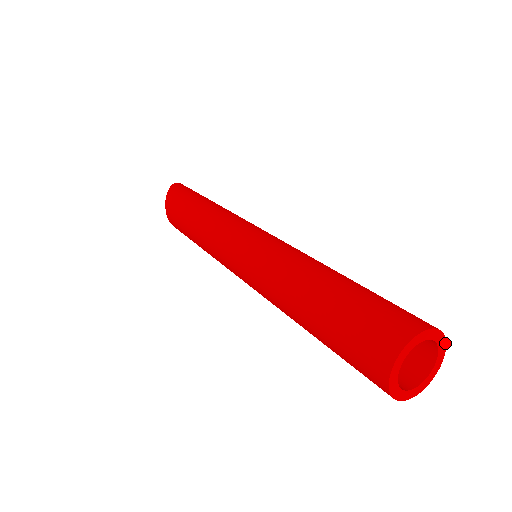
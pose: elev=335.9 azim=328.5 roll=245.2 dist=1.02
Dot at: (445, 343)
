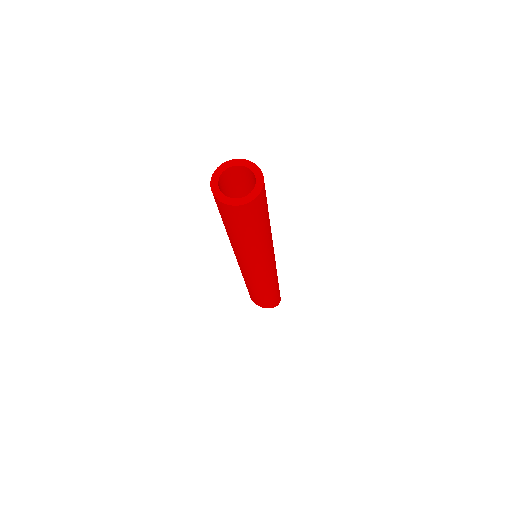
Dot at: (259, 169)
